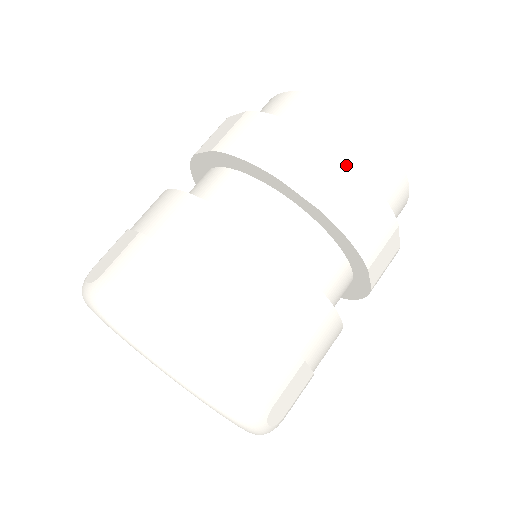
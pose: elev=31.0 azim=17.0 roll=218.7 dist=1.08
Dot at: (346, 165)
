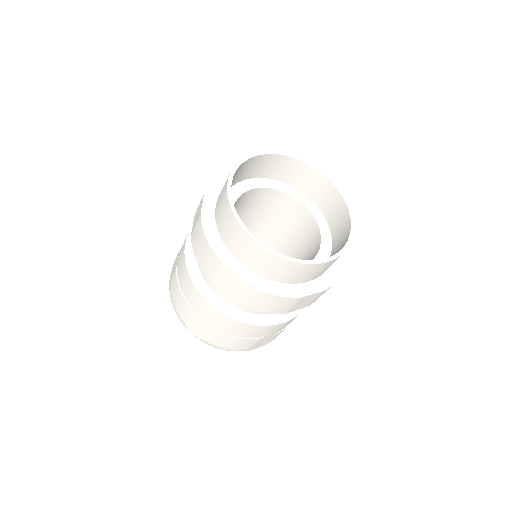
Dot at: (242, 283)
